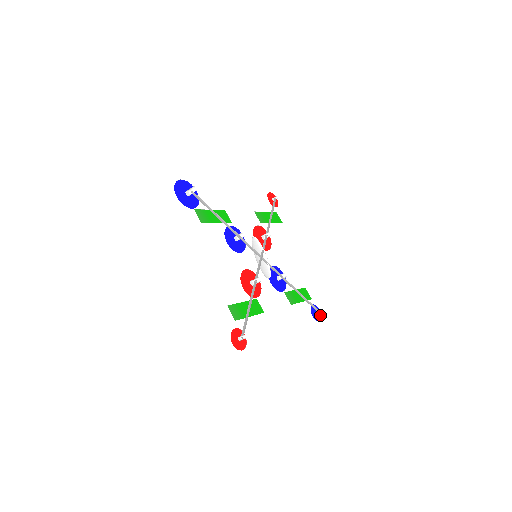
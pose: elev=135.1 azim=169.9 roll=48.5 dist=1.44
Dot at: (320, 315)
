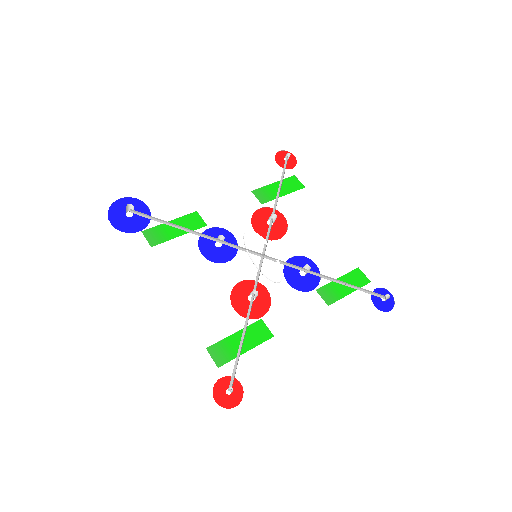
Dot at: (392, 300)
